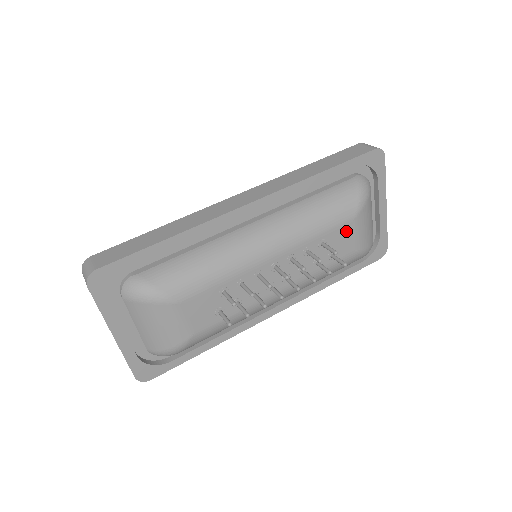
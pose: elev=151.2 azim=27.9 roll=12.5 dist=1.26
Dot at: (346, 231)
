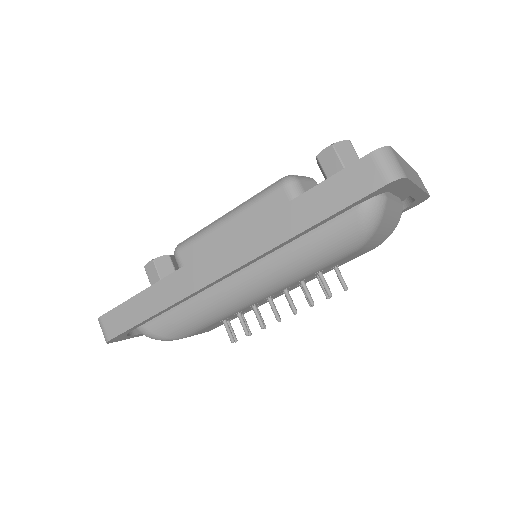
Dot at: (348, 257)
